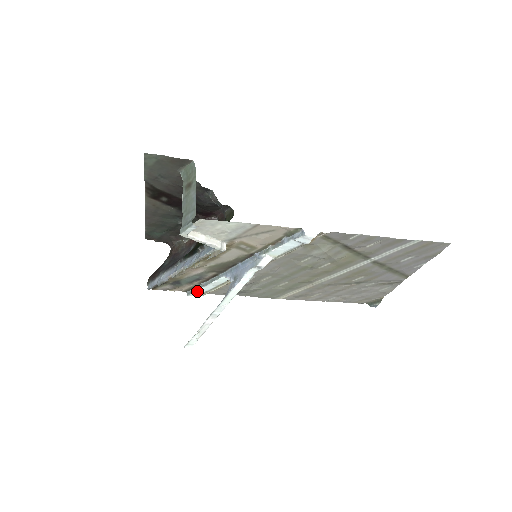
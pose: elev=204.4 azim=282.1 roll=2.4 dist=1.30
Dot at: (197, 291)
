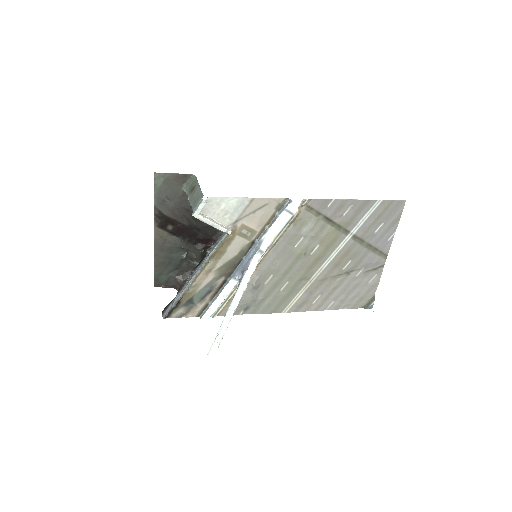
Dot at: (209, 309)
